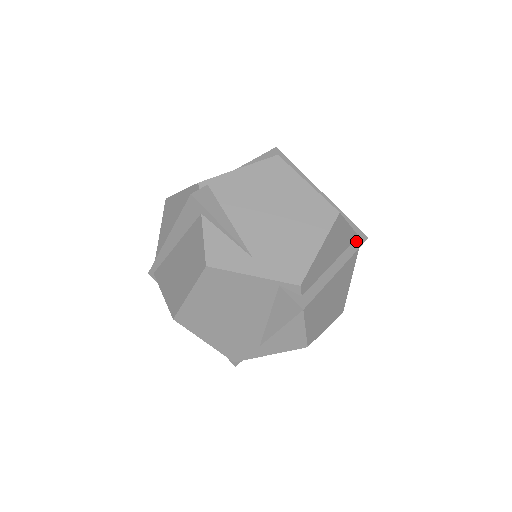
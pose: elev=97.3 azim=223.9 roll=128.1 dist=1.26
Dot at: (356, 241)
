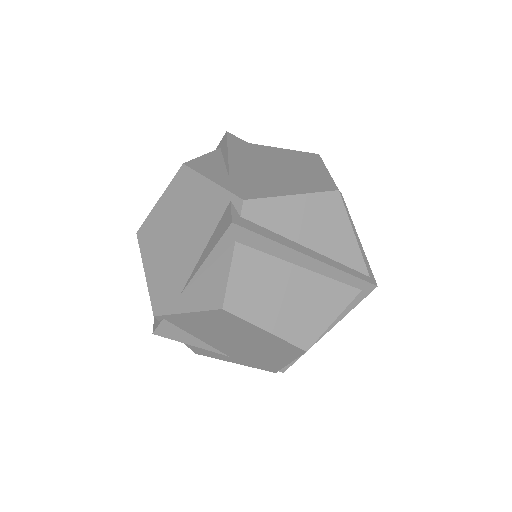
Dot at: (356, 297)
